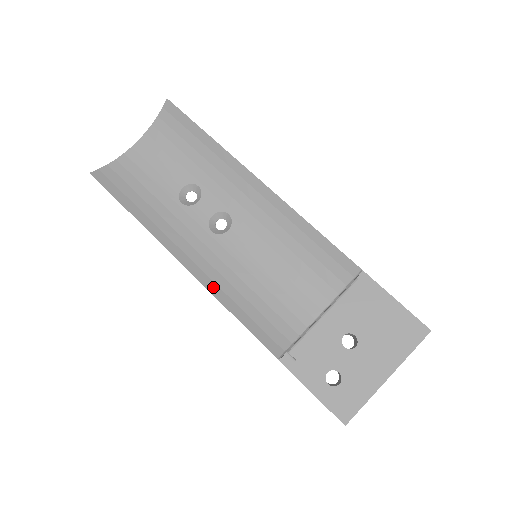
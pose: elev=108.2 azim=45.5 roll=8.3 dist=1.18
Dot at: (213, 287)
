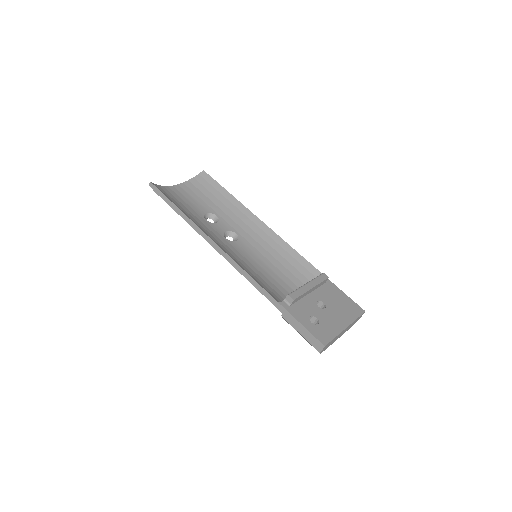
Dot at: (232, 258)
